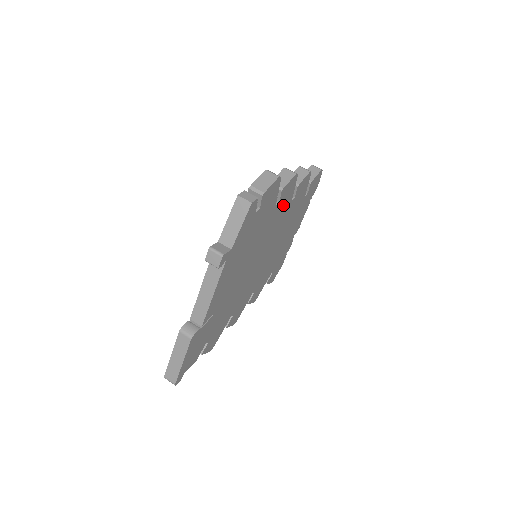
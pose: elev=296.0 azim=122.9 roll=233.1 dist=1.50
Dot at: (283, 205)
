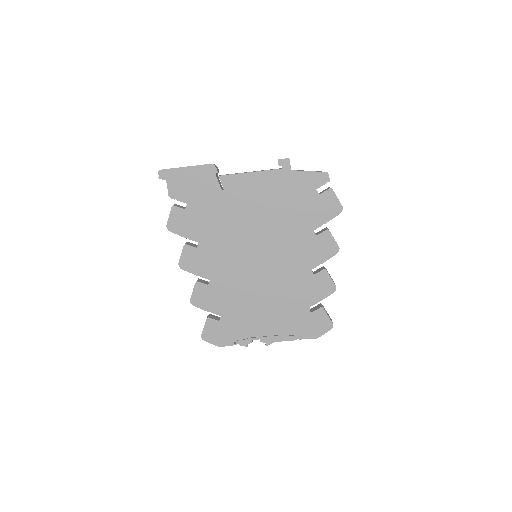
Dot at: (310, 251)
